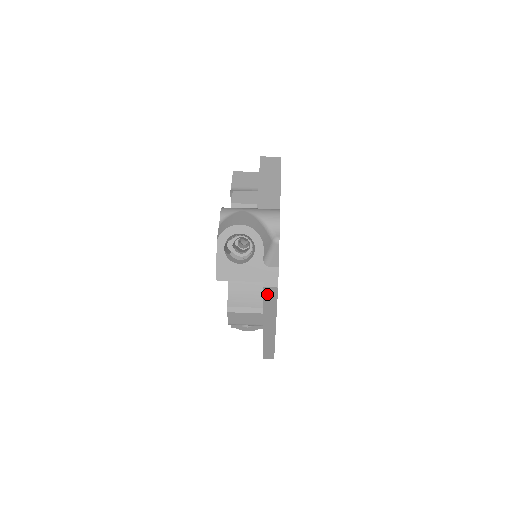
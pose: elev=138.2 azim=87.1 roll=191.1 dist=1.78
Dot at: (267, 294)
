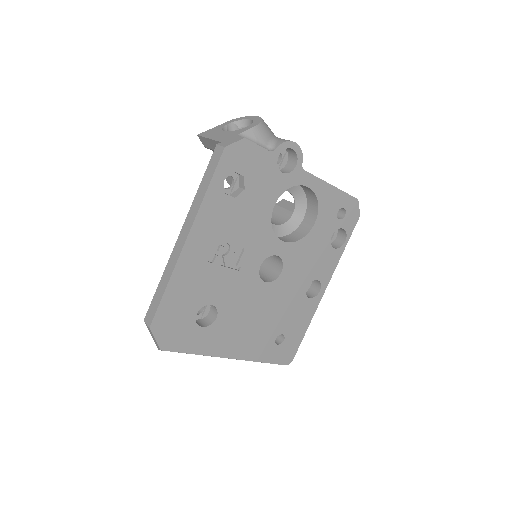
Dot at: (213, 160)
